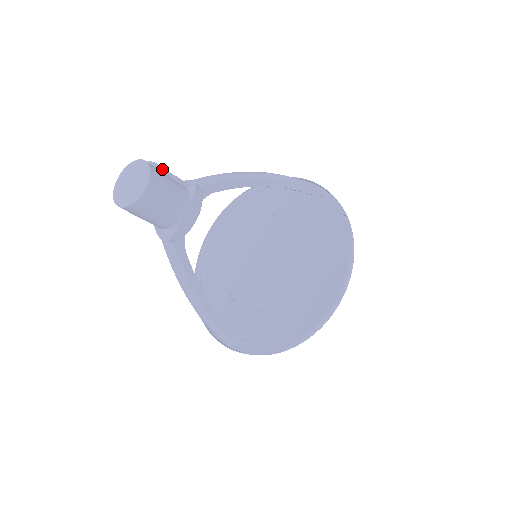
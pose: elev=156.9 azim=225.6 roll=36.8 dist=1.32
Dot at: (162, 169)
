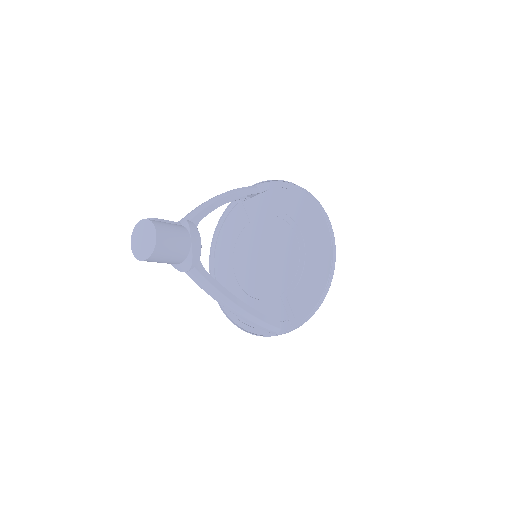
Dot at: (158, 219)
